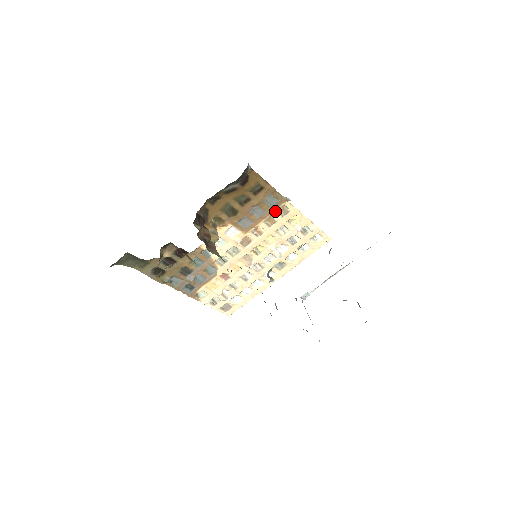
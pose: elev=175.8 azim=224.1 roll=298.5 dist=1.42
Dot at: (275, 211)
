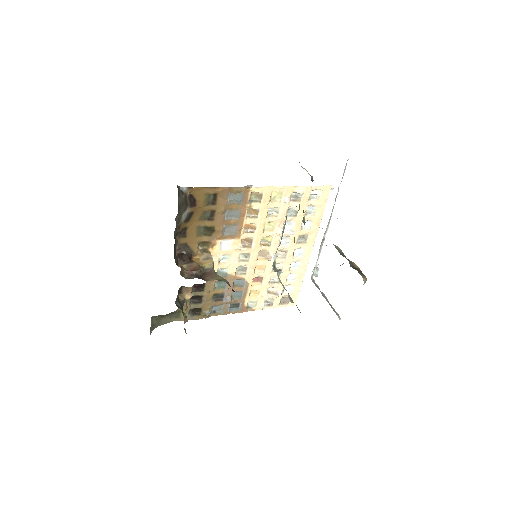
Dot at: (248, 203)
